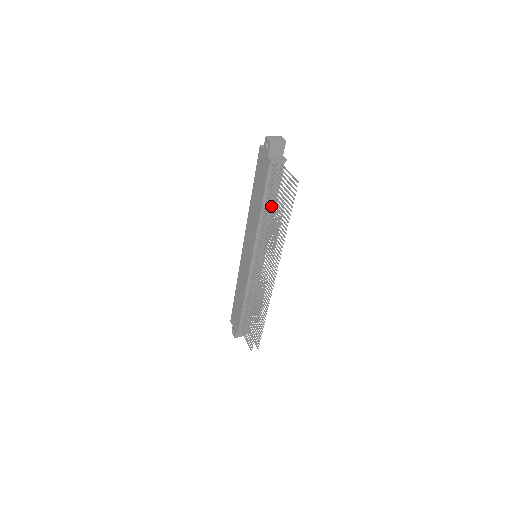
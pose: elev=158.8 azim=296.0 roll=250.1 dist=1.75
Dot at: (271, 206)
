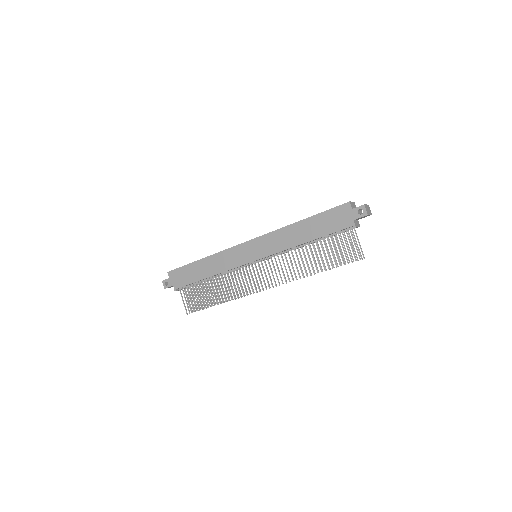
Dot at: occluded
